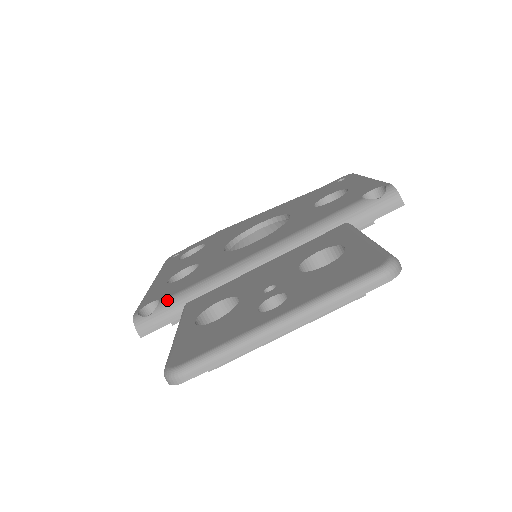
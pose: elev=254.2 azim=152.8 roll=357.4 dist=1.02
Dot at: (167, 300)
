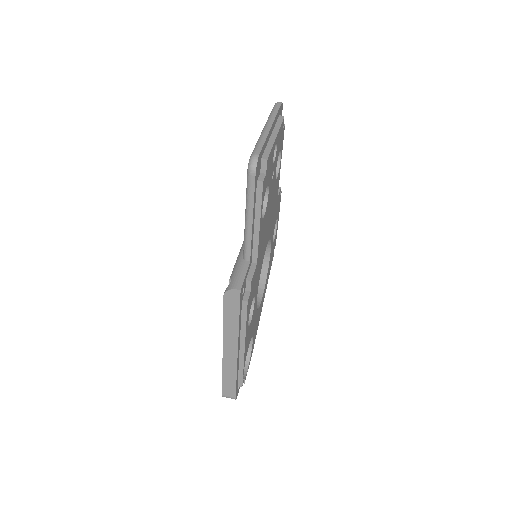
Dot at: (232, 271)
